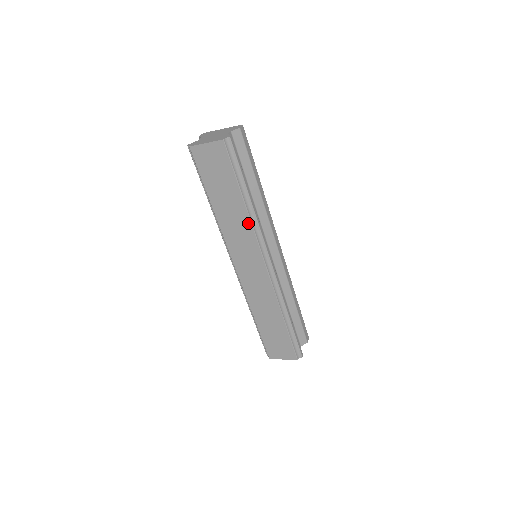
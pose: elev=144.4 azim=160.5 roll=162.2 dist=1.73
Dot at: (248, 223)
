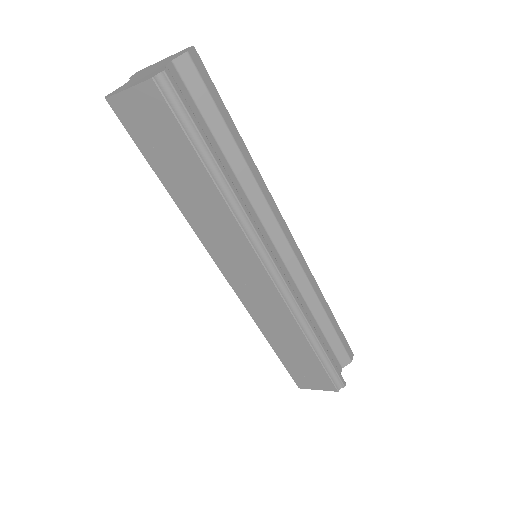
Dot at: (228, 214)
